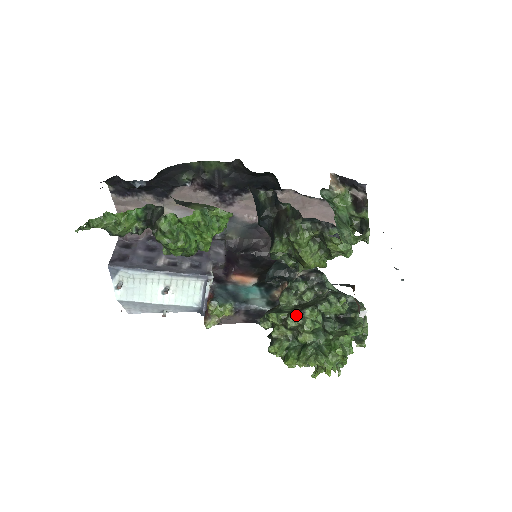
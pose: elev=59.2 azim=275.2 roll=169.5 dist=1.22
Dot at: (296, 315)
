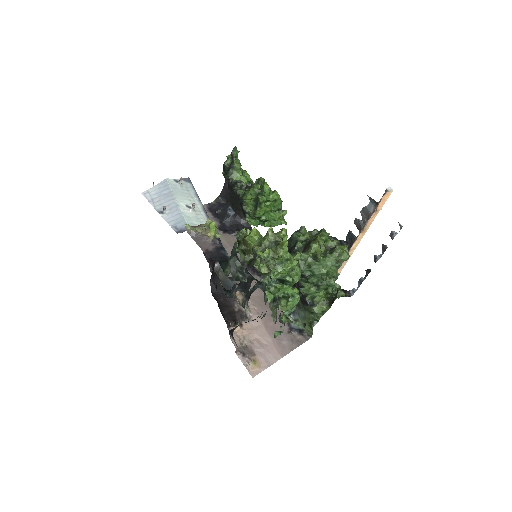
Dot at: occluded
